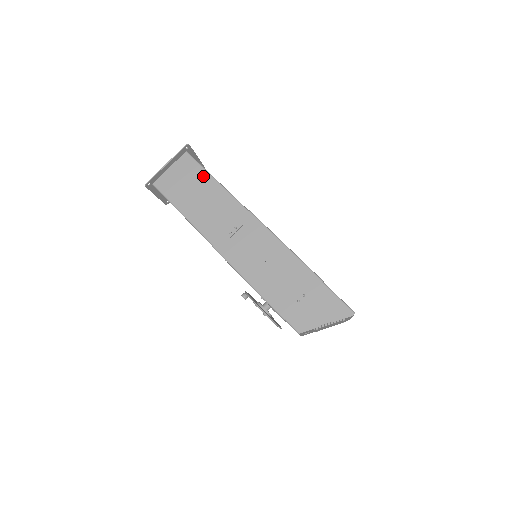
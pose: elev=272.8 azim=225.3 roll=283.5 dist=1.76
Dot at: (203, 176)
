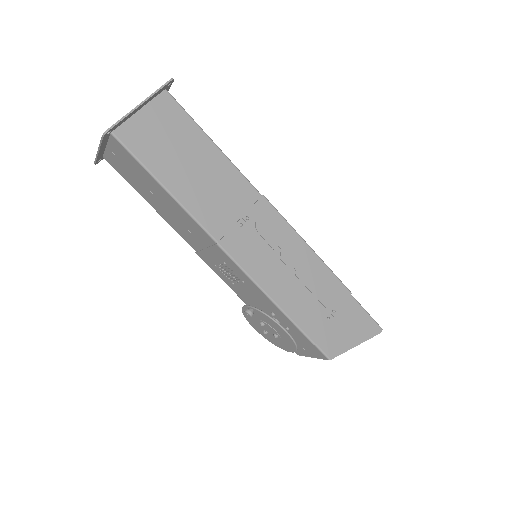
Dot at: (195, 134)
